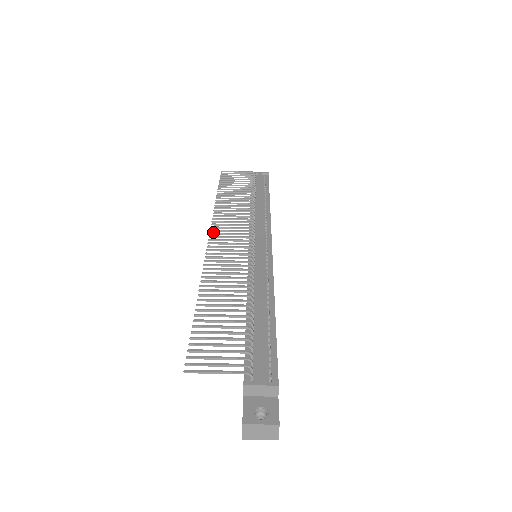
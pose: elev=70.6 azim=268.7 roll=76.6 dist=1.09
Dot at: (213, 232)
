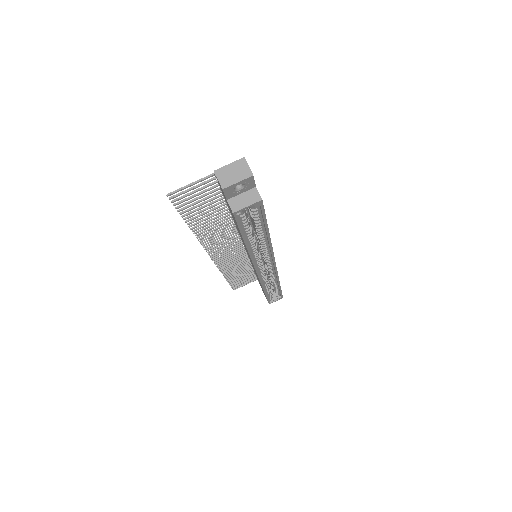
Dot at: (215, 259)
